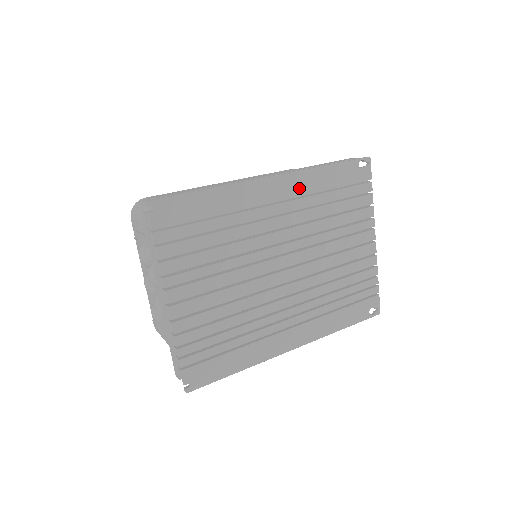
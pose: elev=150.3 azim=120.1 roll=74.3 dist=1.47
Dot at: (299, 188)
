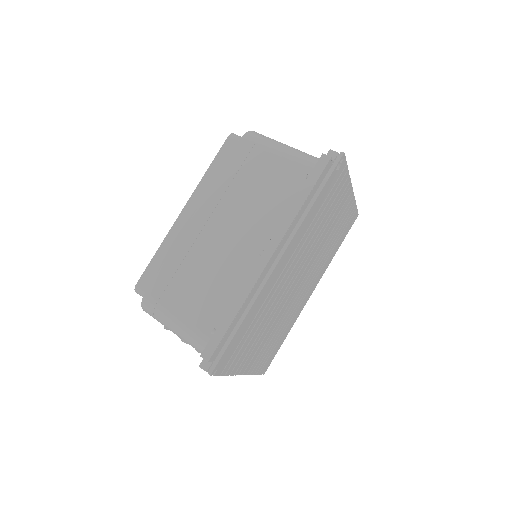
Dot at: (297, 241)
